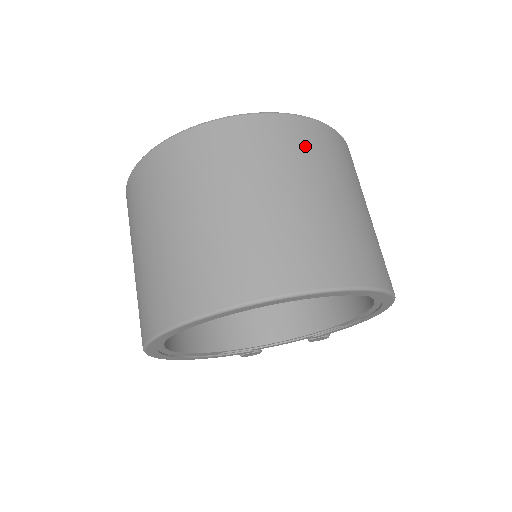
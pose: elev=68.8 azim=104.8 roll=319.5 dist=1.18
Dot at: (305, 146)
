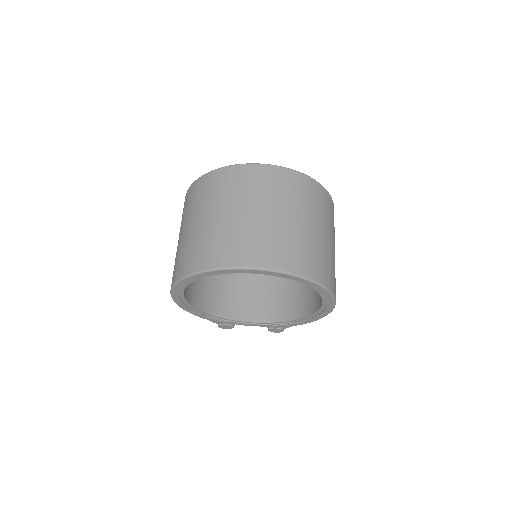
Dot at: (311, 196)
